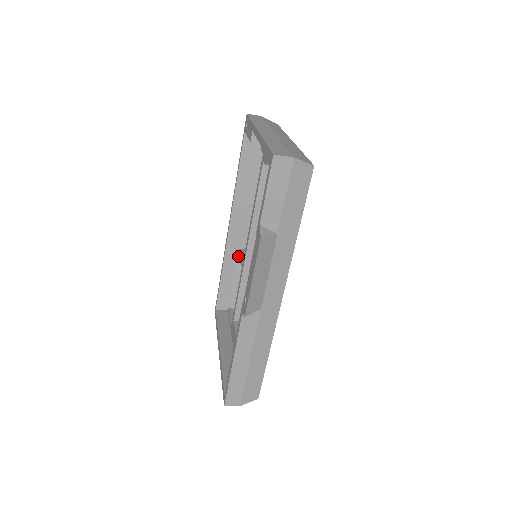
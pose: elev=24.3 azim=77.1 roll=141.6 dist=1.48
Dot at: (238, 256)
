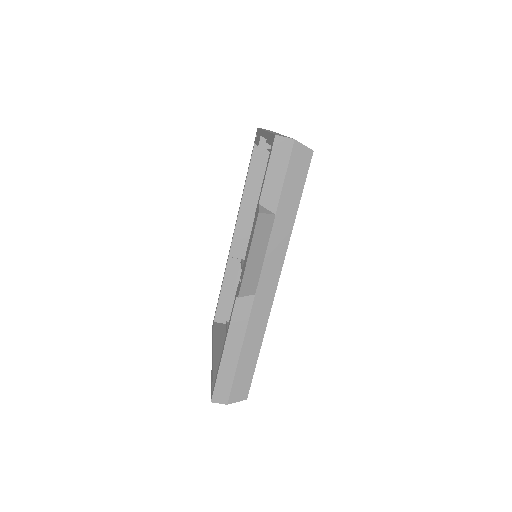
Dot at: (240, 267)
